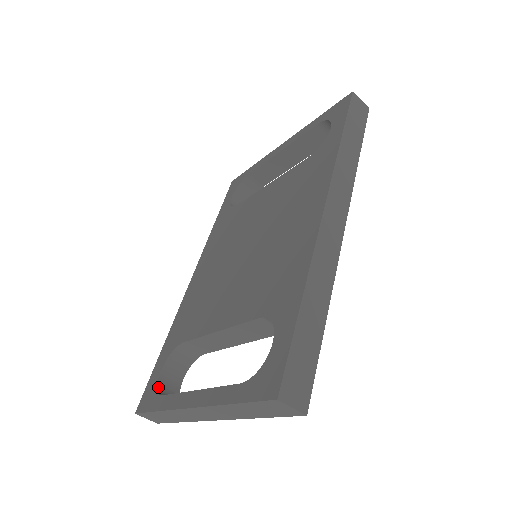
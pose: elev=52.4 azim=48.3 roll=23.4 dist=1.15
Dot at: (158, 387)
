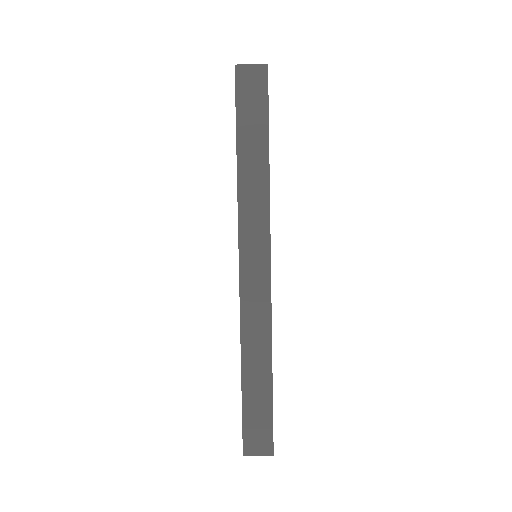
Dot at: occluded
